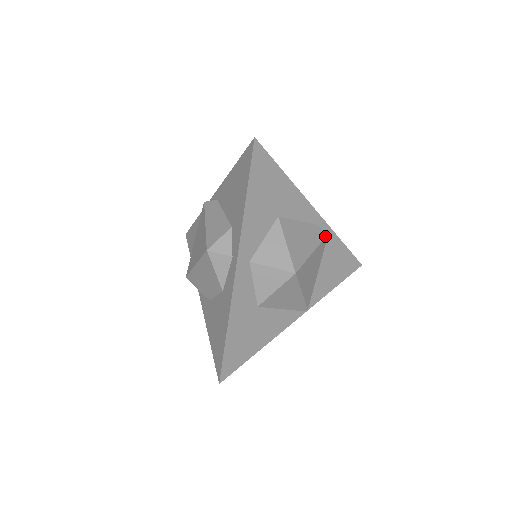
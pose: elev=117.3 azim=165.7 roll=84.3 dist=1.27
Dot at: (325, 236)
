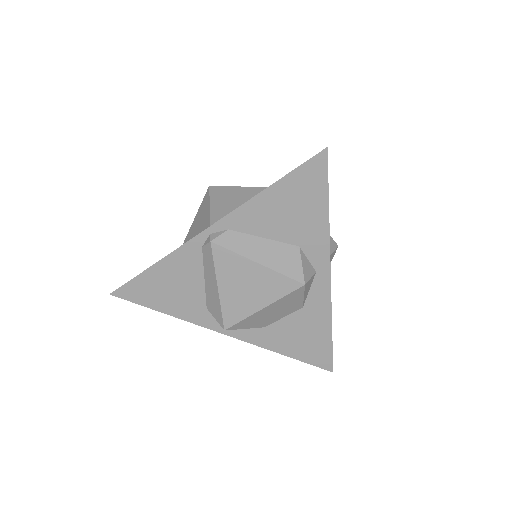
Dot at: occluded
